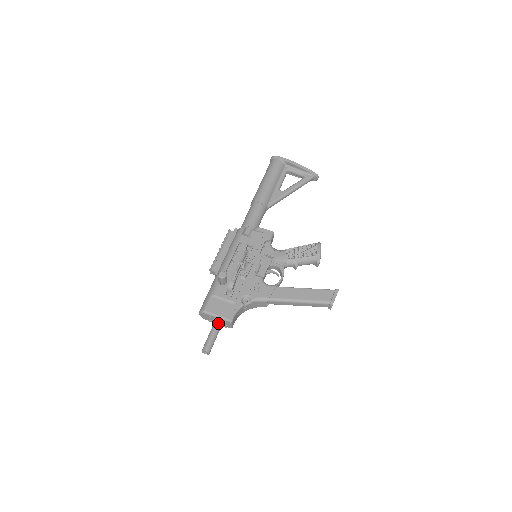
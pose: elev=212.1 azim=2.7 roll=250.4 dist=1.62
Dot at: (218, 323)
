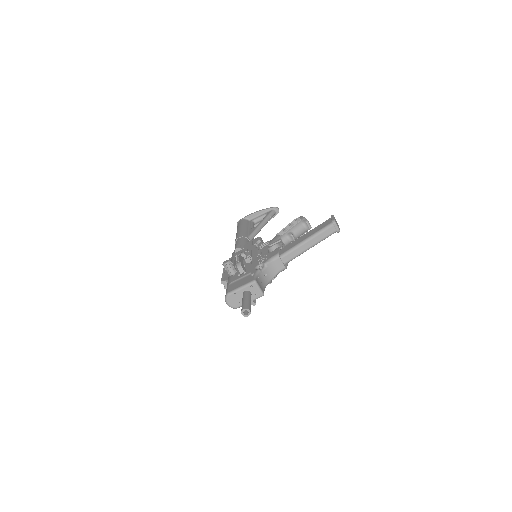
Dot at: (245, 292)
